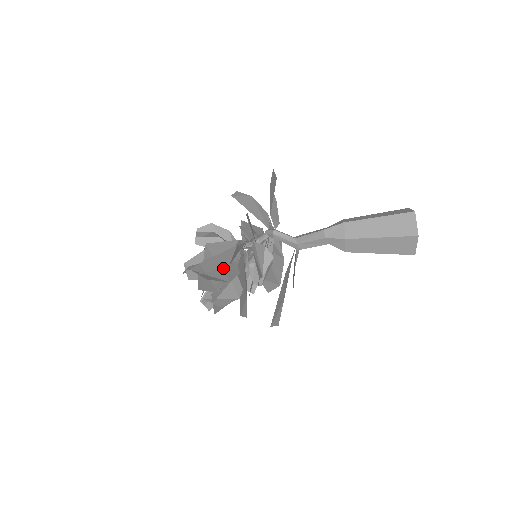
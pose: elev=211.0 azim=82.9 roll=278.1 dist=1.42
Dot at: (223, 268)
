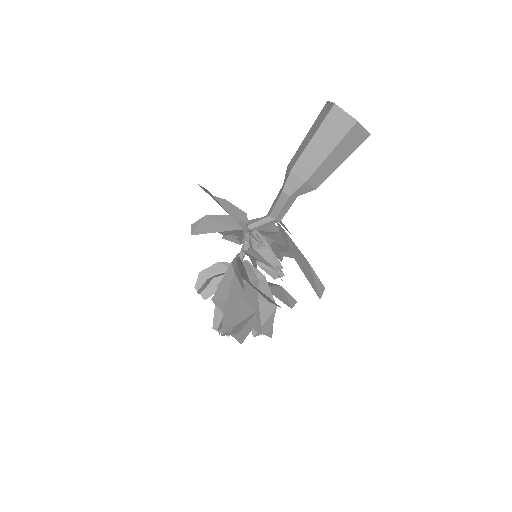
Dot at: (242, 302)
